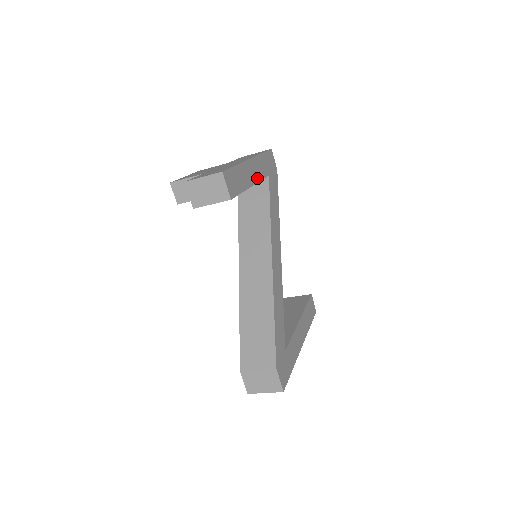
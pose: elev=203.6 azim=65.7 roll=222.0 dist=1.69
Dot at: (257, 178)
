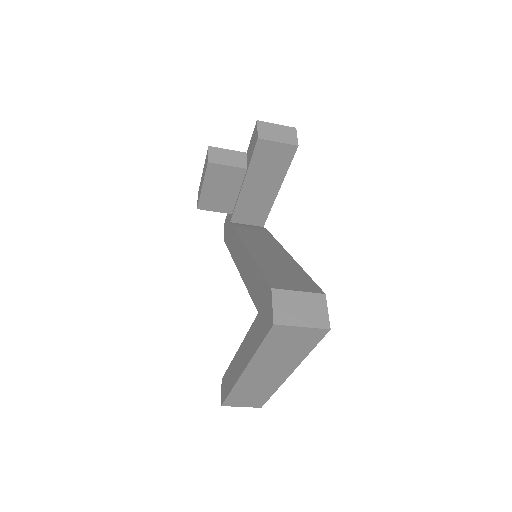
Dot at: occluded
